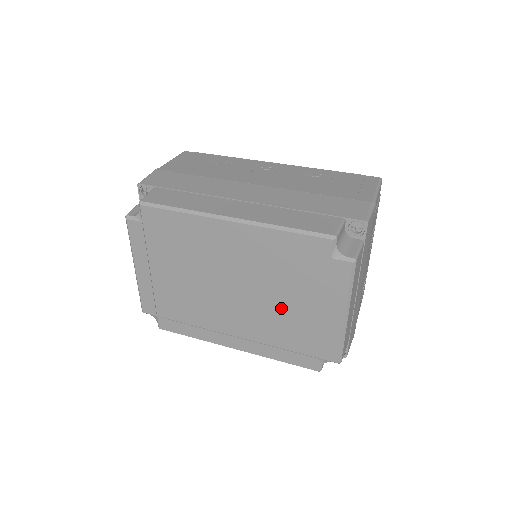
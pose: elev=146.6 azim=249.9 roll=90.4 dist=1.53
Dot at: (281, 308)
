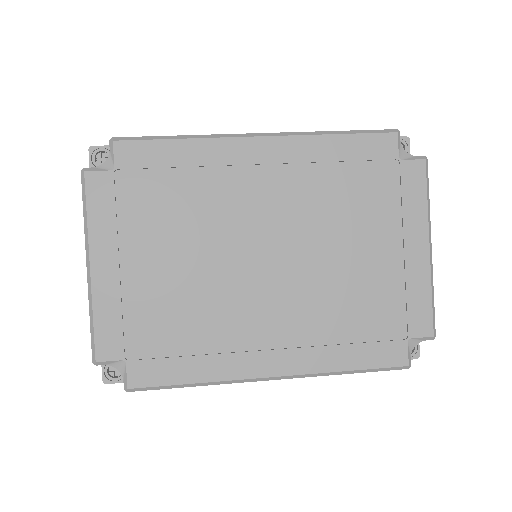
Dot at: (342, 264)
